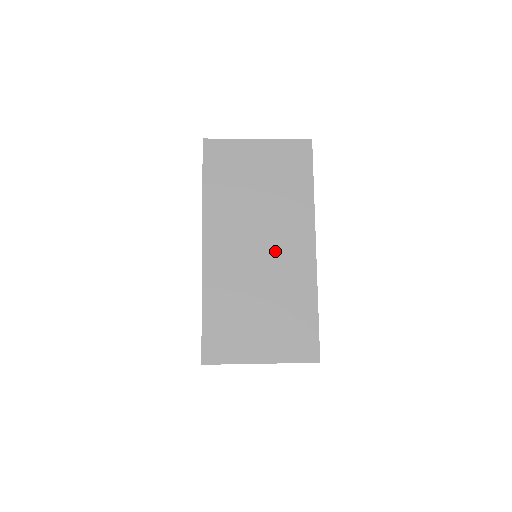
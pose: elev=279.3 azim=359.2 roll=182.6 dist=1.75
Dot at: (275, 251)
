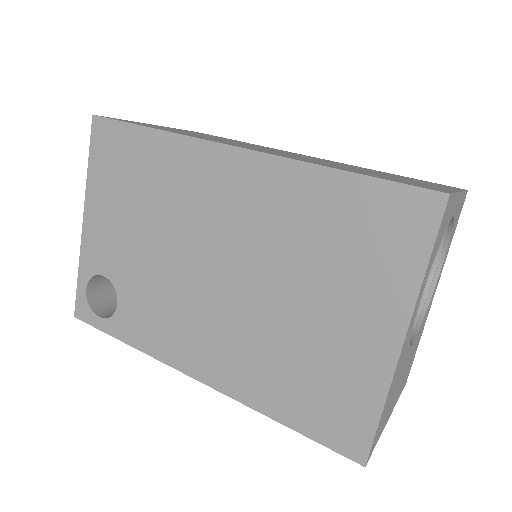
Dot at: occluded
